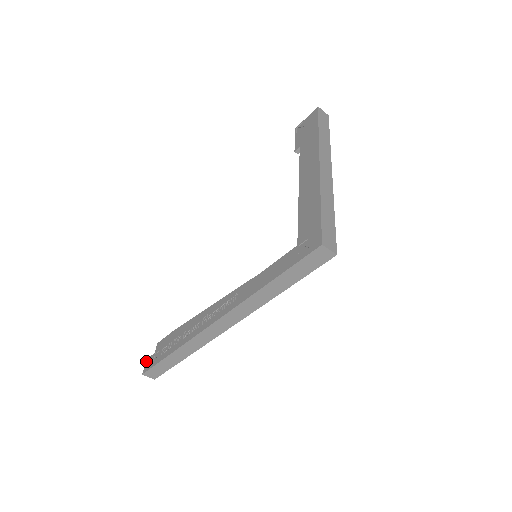
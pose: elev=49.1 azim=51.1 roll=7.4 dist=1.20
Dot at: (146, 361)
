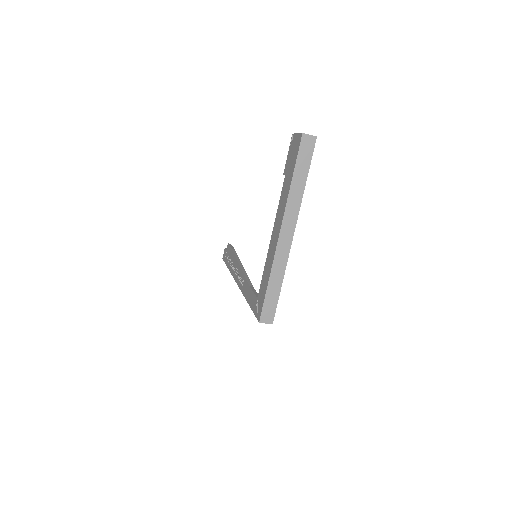
Dot at: (224, 250)
